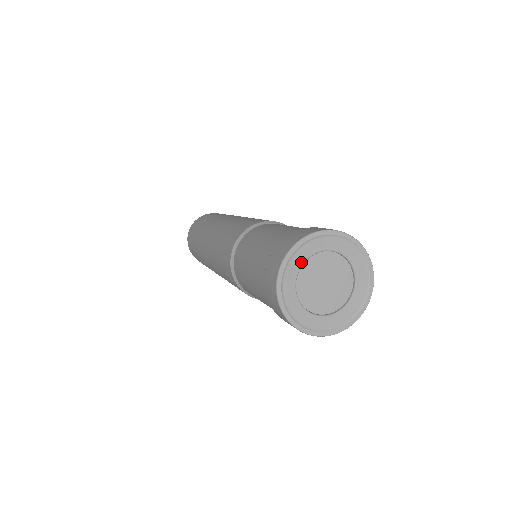
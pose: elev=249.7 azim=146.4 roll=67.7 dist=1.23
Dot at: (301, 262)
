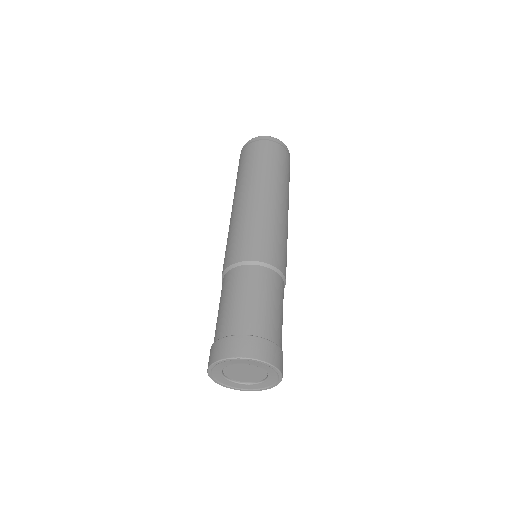
Dot at: (238, 363)
